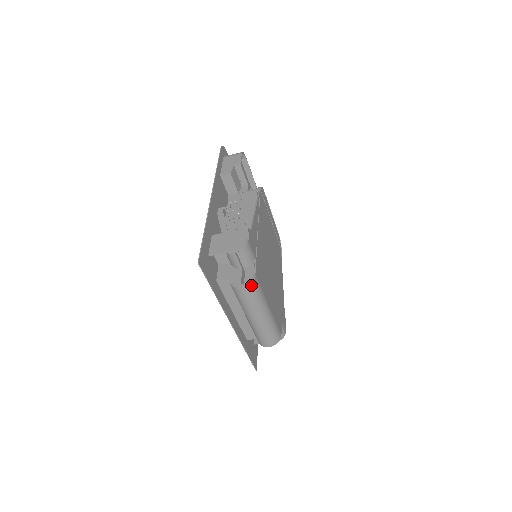
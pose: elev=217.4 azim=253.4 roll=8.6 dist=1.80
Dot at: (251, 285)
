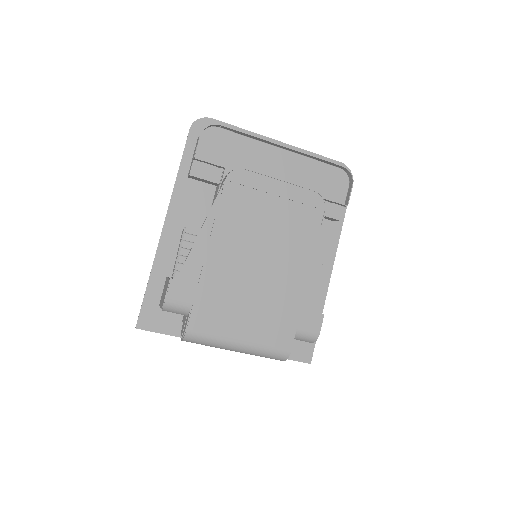
Dot at: (187, 339)
